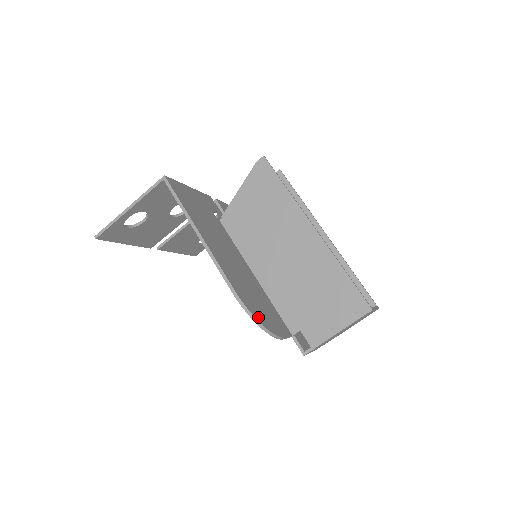
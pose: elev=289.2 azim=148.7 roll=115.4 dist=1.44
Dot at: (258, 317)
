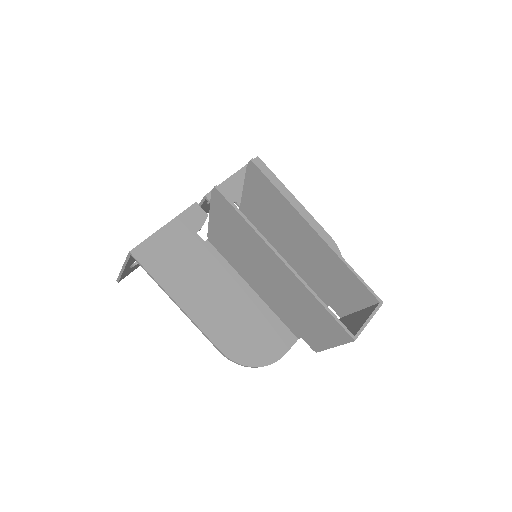
Dot at: (249, 360)
